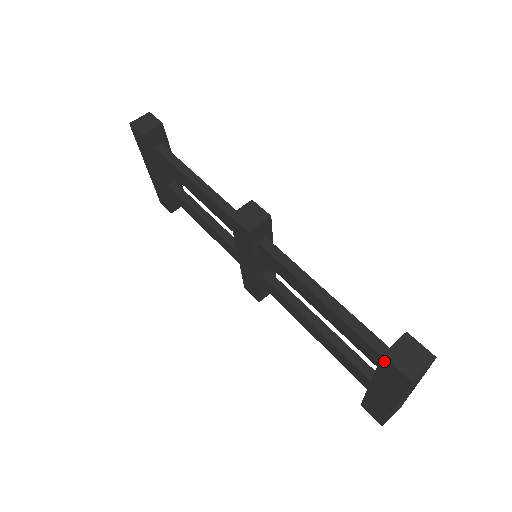
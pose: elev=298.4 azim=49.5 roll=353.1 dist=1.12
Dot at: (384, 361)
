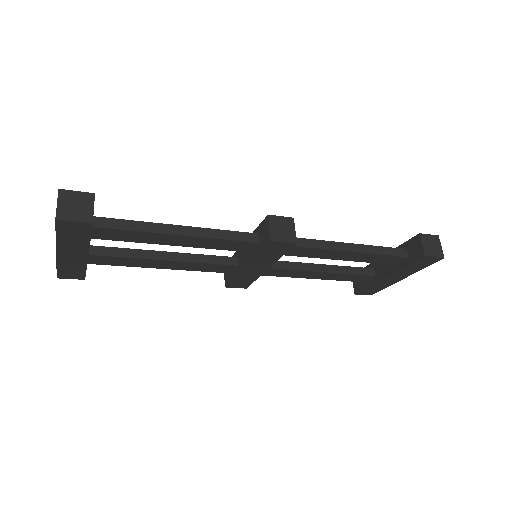
Dot at: (423, 259)
